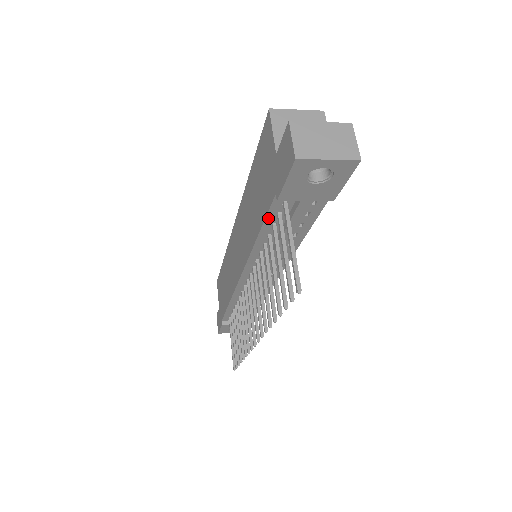
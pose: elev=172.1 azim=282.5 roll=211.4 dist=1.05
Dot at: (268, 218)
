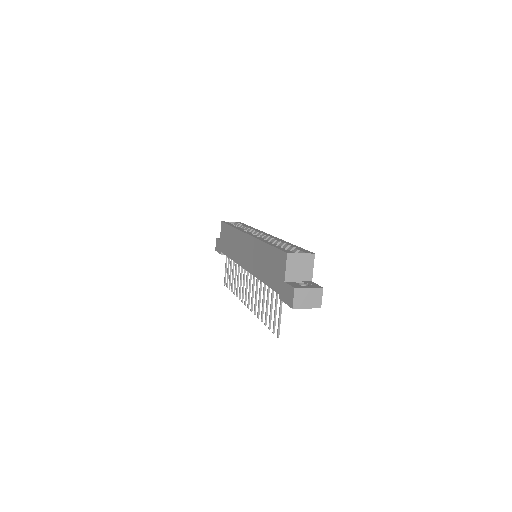
Dot at: occluded
